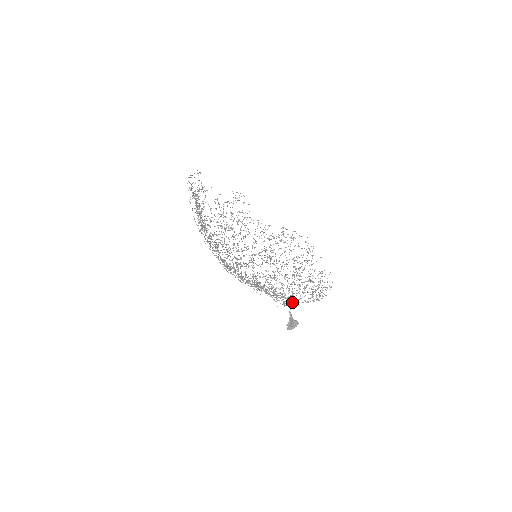
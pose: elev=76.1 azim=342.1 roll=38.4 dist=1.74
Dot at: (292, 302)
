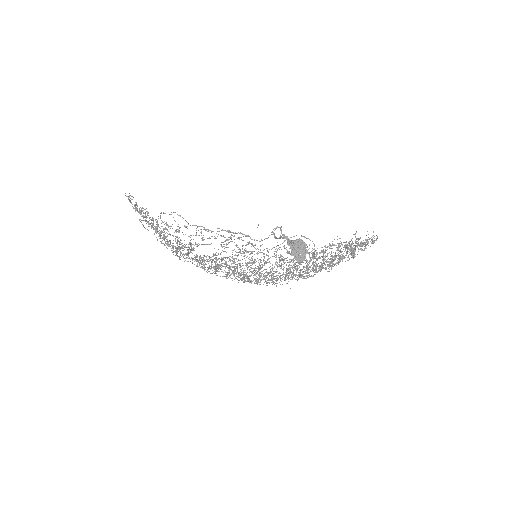
Dot at: occluded
